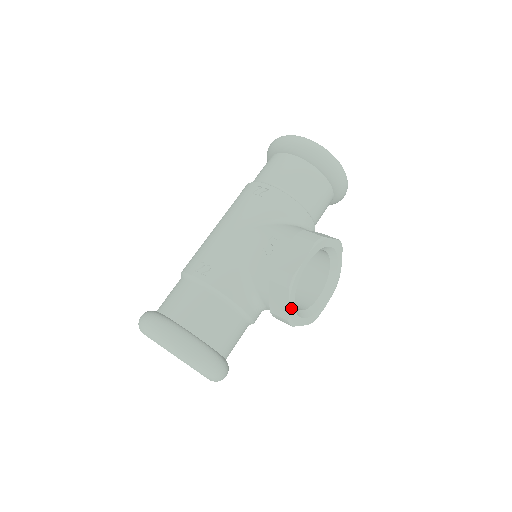
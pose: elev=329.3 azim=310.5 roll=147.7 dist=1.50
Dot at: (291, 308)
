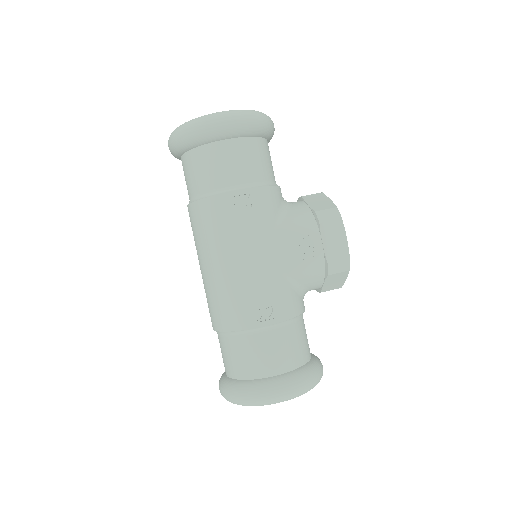
Dot at: occluded
